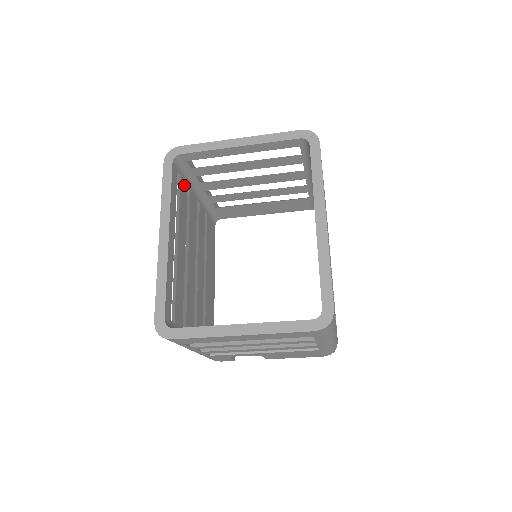
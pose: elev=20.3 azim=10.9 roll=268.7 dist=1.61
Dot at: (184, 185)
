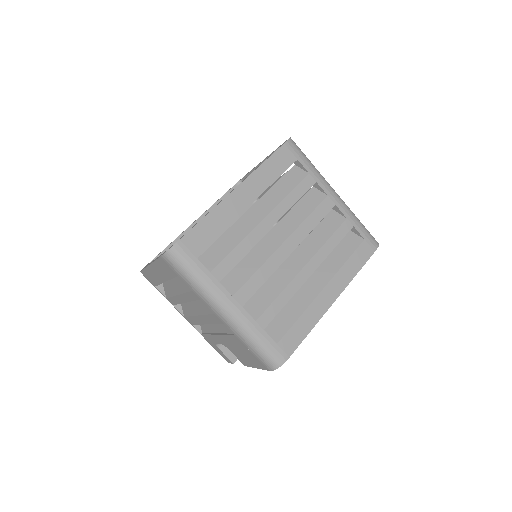
Dot at: (250, 206)
